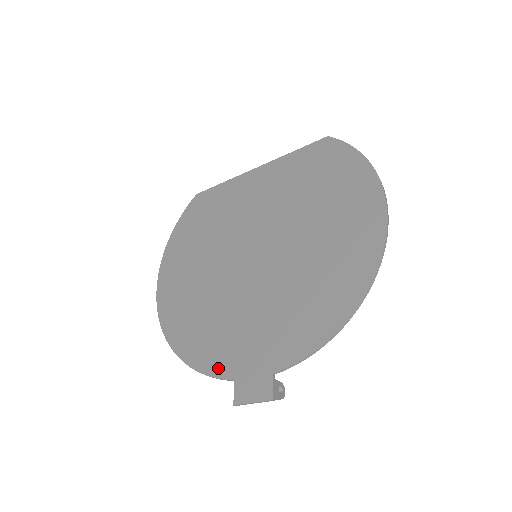
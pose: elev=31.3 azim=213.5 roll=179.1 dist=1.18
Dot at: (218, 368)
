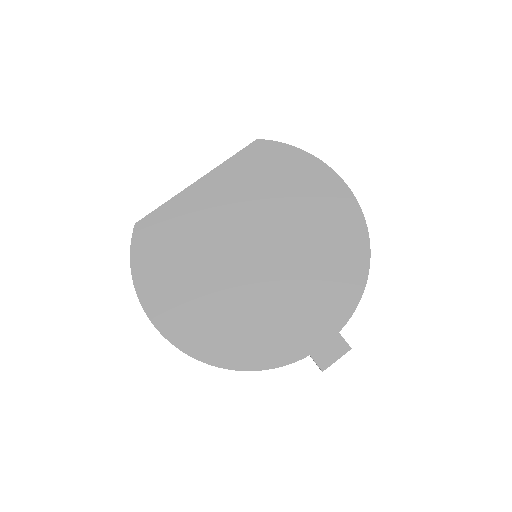
Dot at: (288, 355)
